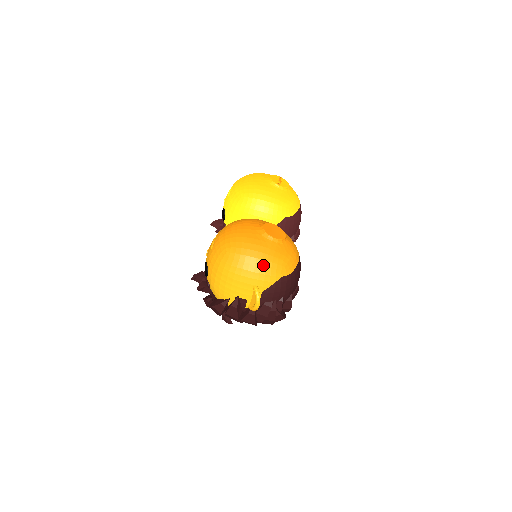
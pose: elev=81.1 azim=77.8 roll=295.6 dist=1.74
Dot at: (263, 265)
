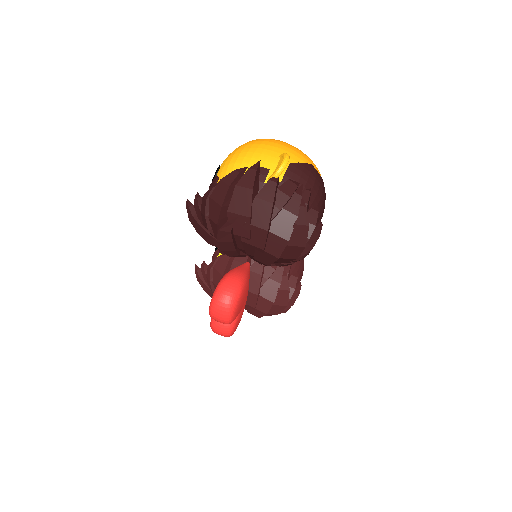
Dot at: (293, 147)
